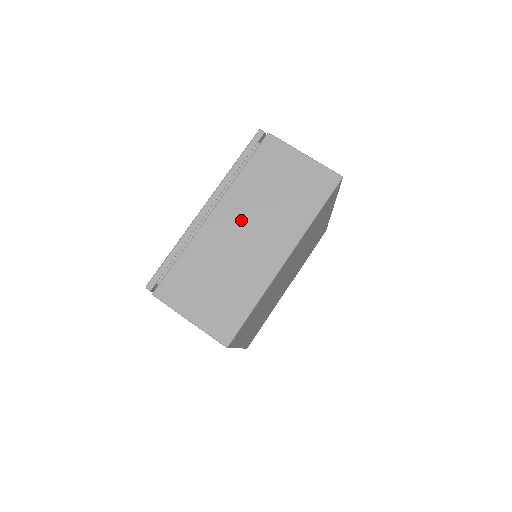
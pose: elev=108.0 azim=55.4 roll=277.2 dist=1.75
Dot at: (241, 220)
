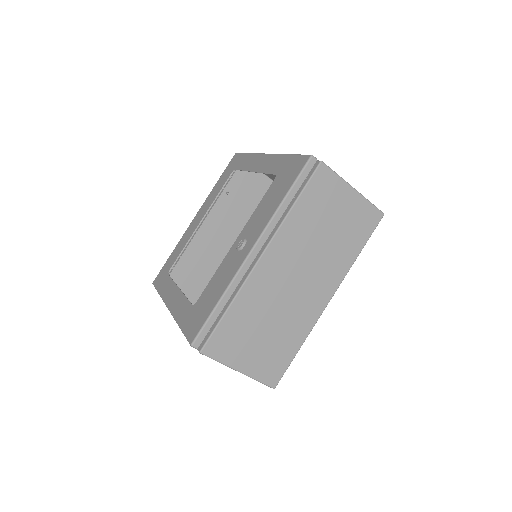
Dot at: (290, 265)
